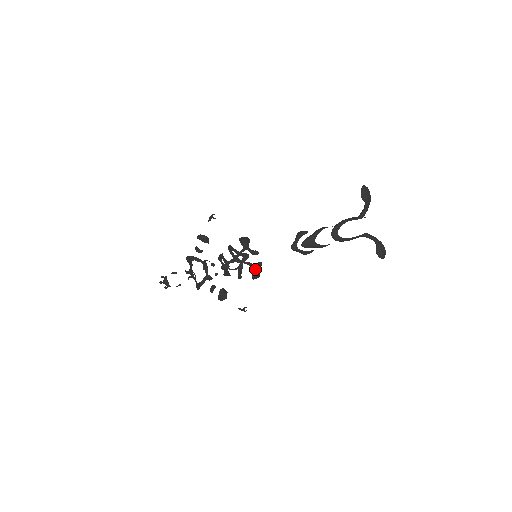
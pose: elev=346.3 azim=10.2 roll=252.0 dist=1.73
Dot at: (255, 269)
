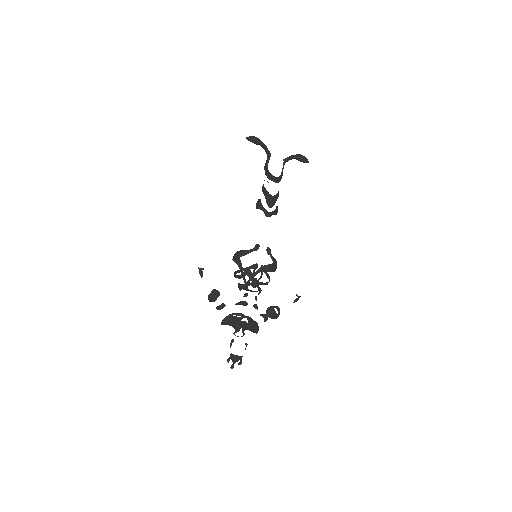
Dot at: (271, 256)
